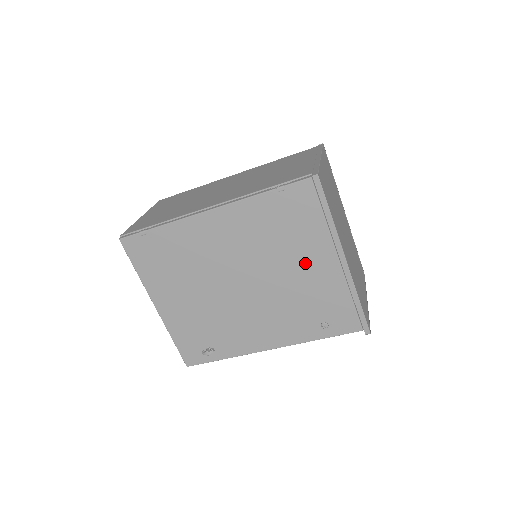
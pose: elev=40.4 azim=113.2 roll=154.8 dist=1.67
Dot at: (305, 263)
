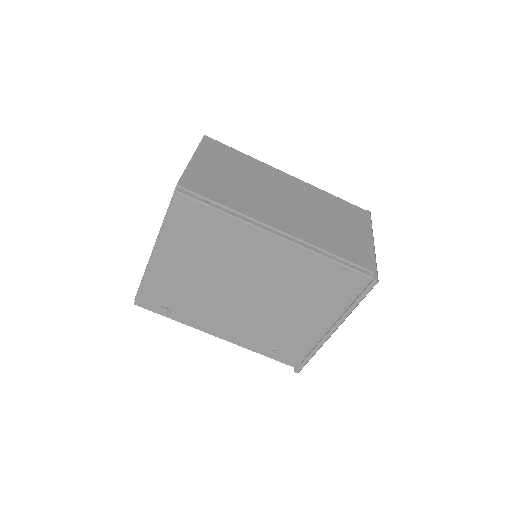
Dot at: (305, 313)
